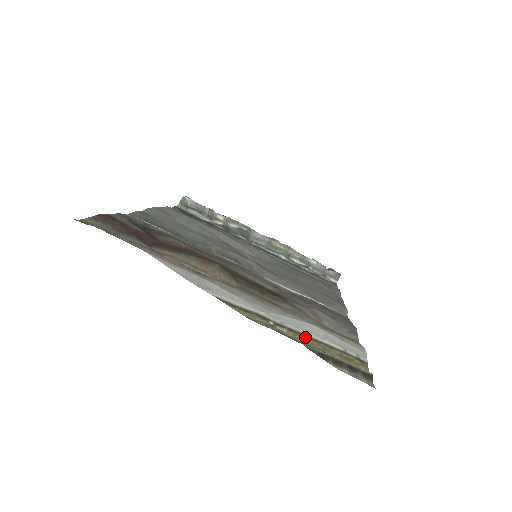
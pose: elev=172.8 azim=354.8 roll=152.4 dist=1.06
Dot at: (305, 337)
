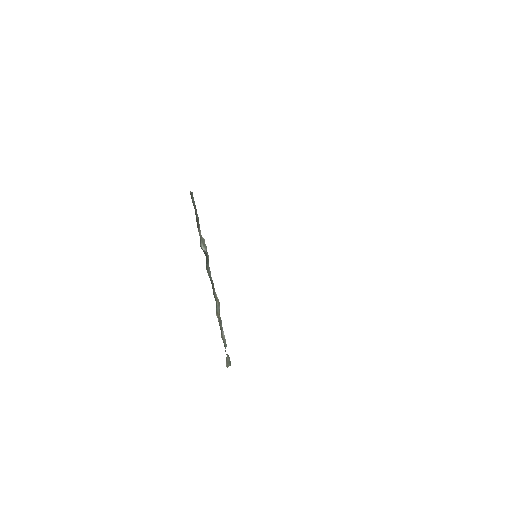
Dot at: occluded
